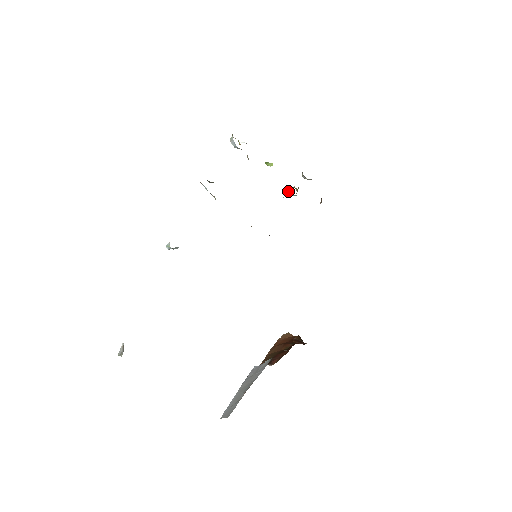
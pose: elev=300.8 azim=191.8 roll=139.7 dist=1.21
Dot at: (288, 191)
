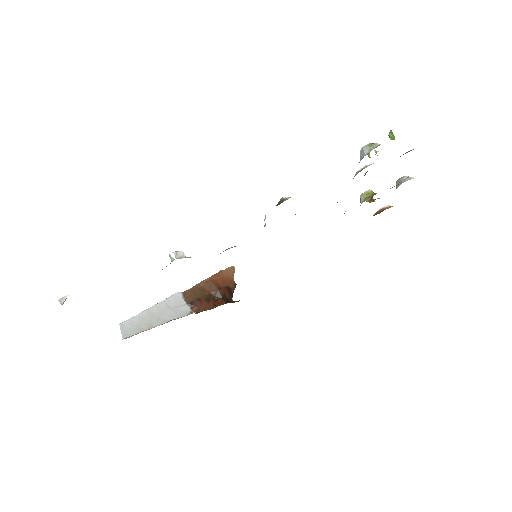
Dot at: (362, 196)
